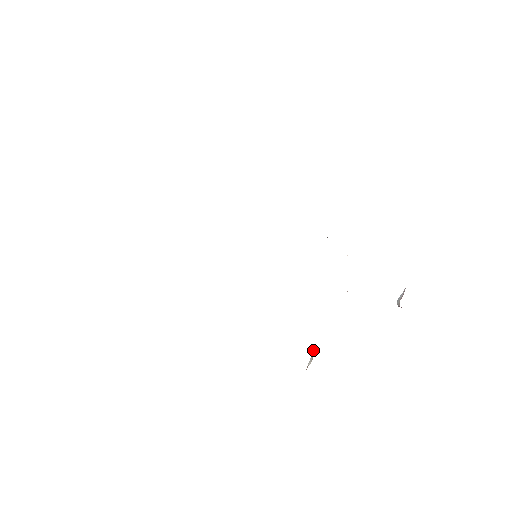
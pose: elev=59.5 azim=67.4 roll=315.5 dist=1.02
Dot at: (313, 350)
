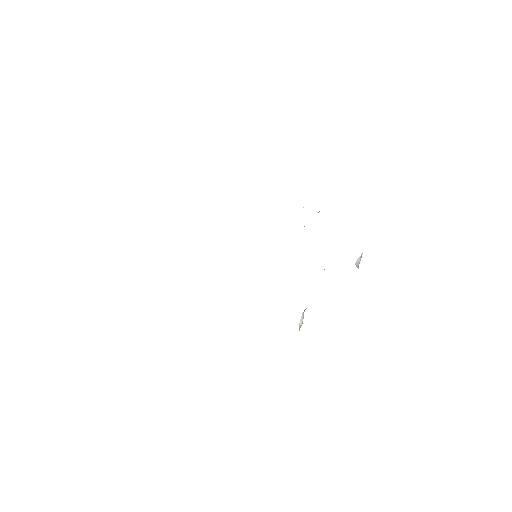
Dot at: (302, 314)
